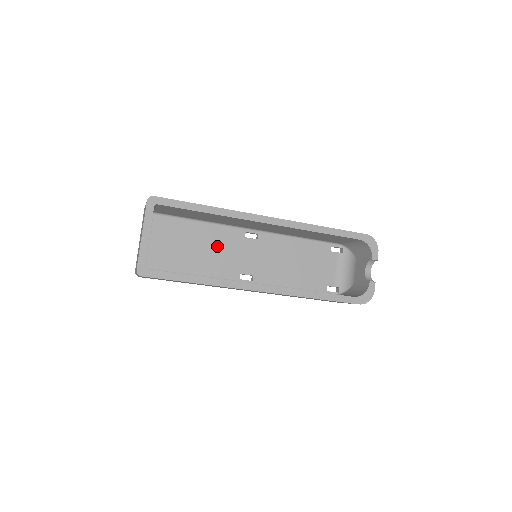
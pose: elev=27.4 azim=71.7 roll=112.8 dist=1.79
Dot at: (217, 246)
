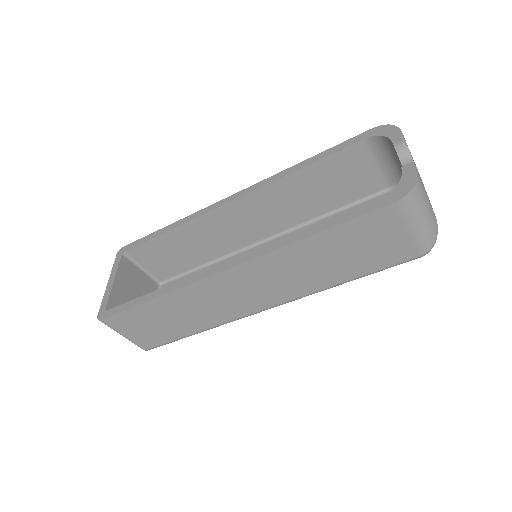
Dot at: occluded
